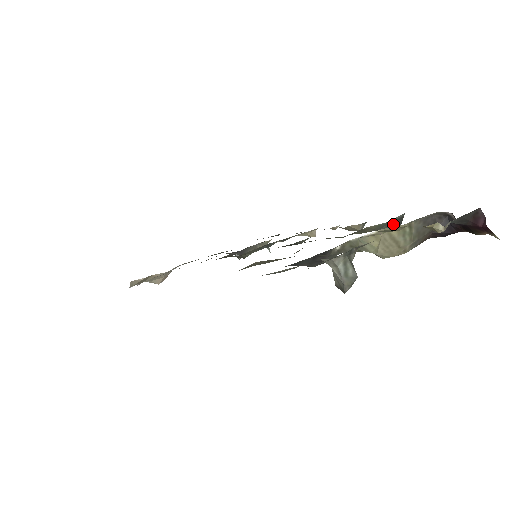
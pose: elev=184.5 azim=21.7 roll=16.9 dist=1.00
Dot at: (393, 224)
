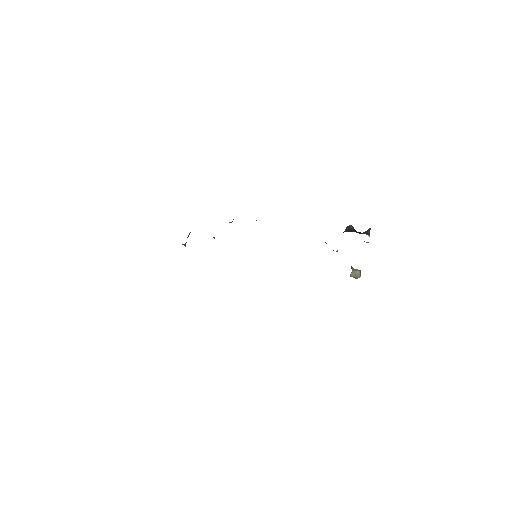
Dot at: occluded
